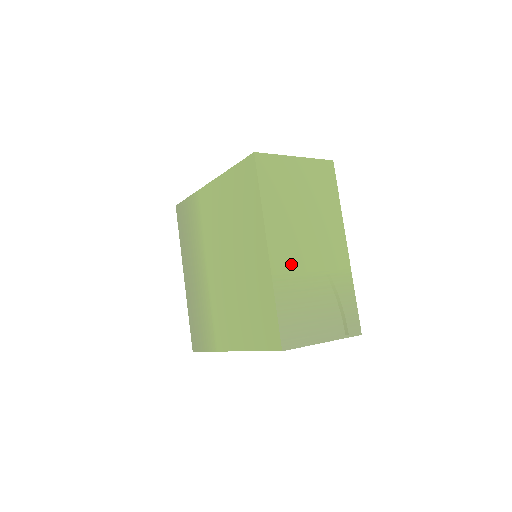
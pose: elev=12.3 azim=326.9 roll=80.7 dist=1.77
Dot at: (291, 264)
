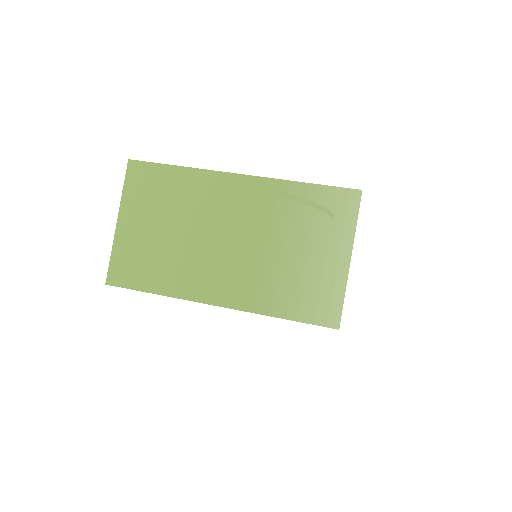
Dot at: occluded
